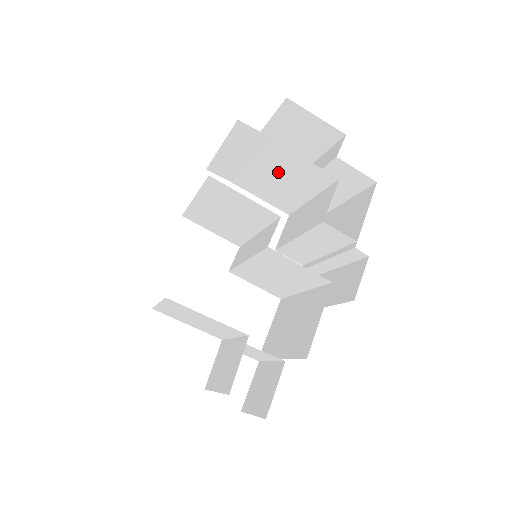
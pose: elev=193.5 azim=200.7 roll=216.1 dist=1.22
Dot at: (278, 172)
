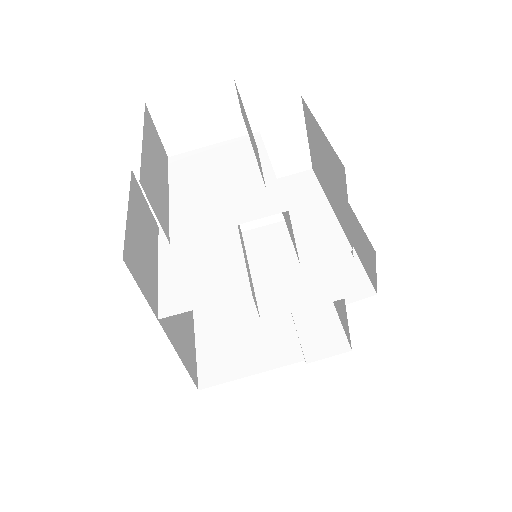
Dot at: (210, 193)
